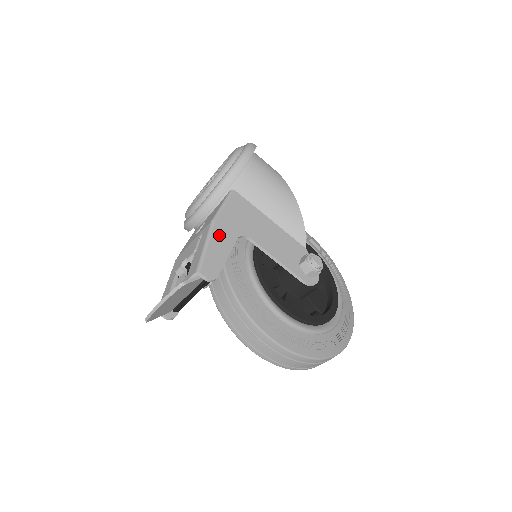
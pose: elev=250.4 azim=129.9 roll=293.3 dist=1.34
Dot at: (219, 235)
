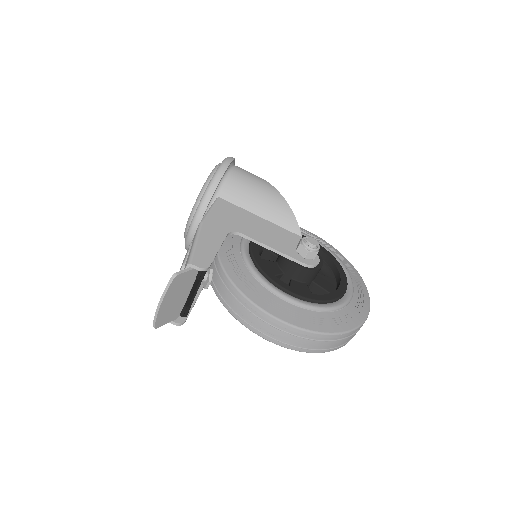
Dot at: (208, 233)
